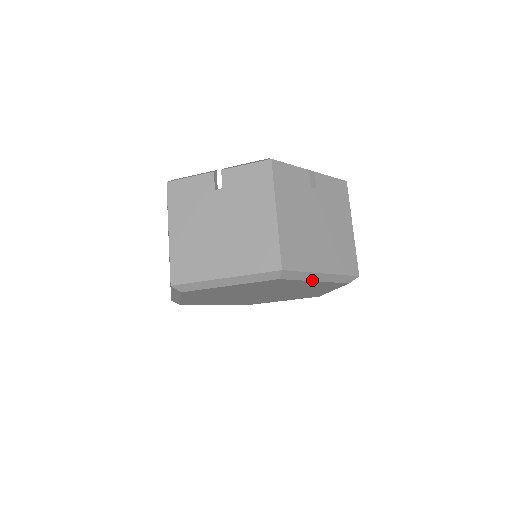
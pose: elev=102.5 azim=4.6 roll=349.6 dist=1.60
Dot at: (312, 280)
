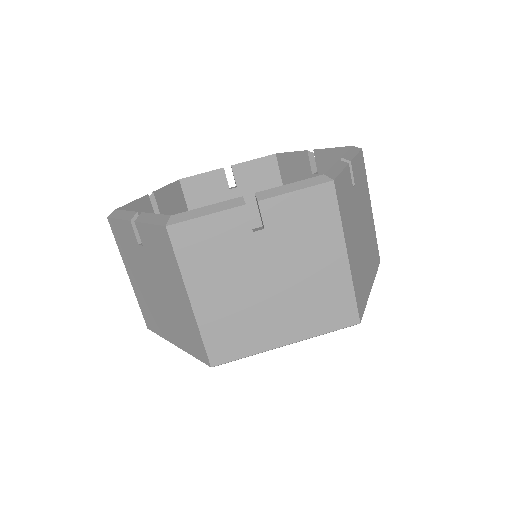
Dot at: occluded
